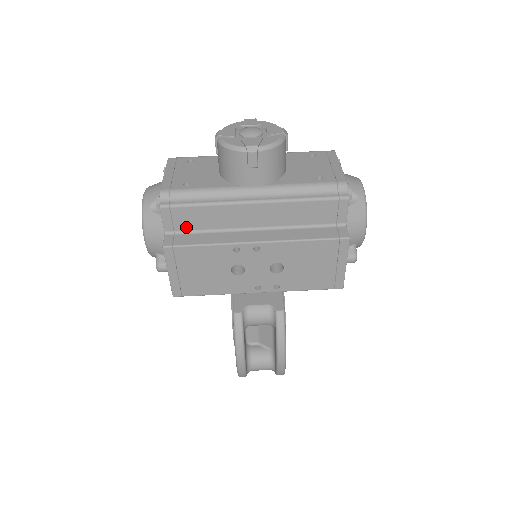
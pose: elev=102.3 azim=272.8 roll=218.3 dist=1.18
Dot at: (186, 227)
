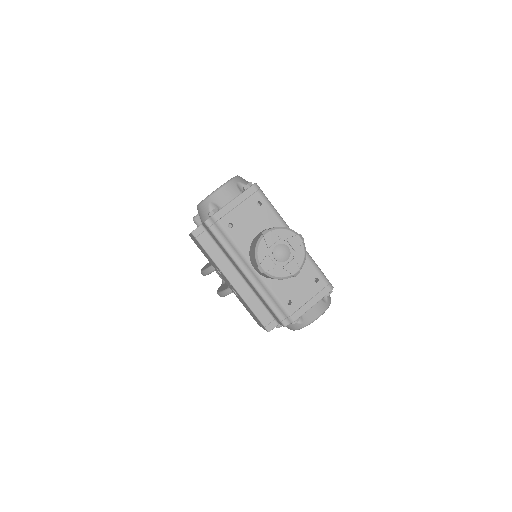
Dot at: (212, 236)
